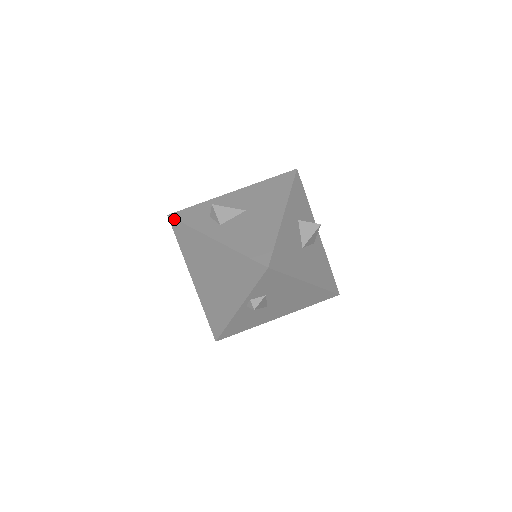
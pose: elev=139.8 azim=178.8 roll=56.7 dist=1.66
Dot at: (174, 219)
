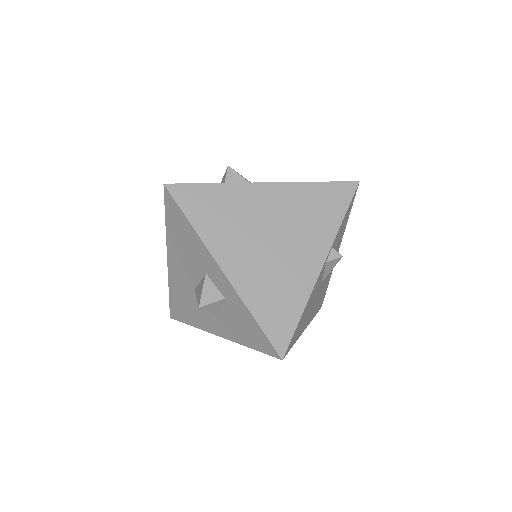
Dot at: (181, 184)
